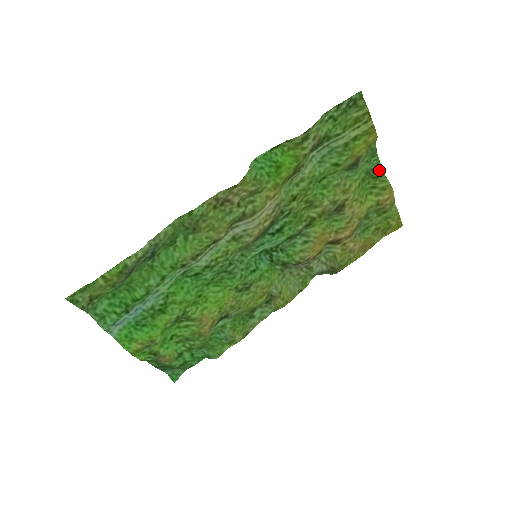
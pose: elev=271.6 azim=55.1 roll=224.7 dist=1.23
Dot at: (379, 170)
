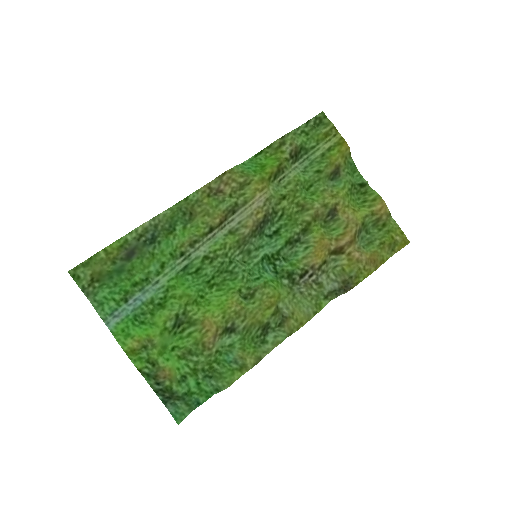
Dot at: (364, 184)
